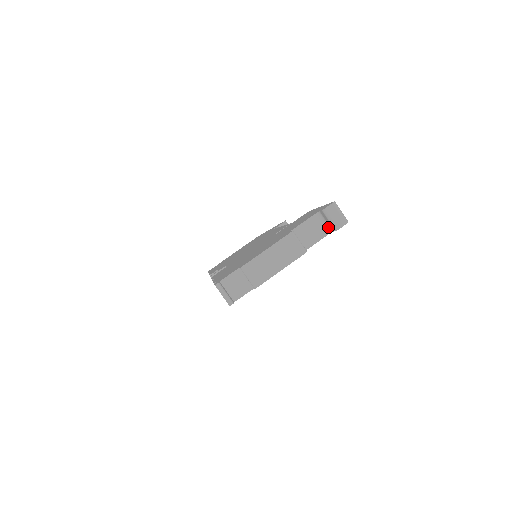
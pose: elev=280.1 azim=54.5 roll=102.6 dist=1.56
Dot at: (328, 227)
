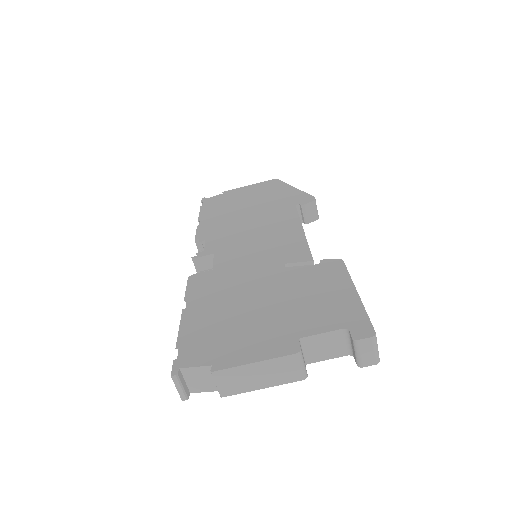
Dot at: (350, 349)
